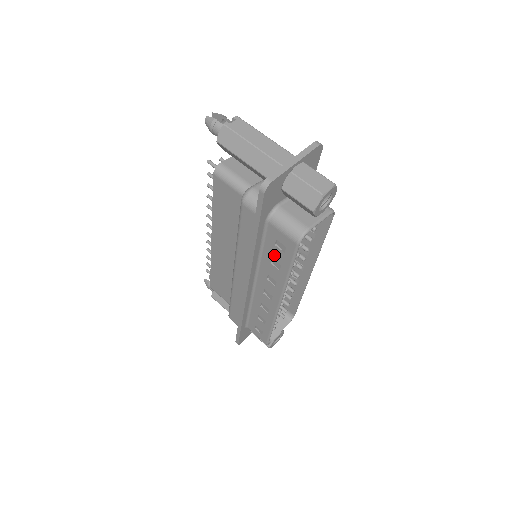
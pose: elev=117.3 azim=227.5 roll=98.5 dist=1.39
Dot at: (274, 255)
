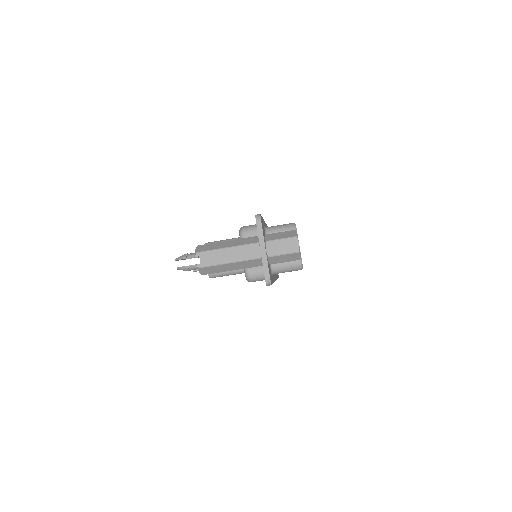
Dot at: occluded
